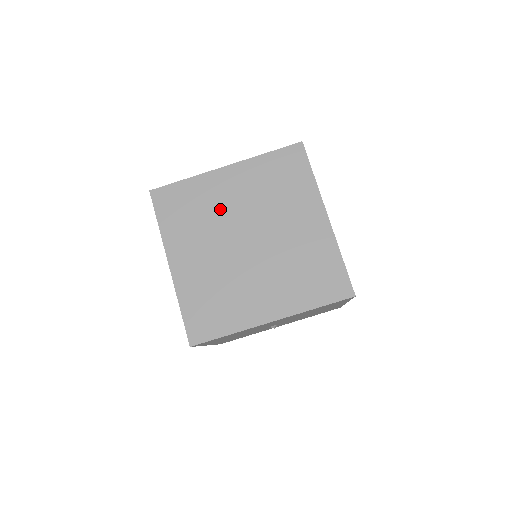
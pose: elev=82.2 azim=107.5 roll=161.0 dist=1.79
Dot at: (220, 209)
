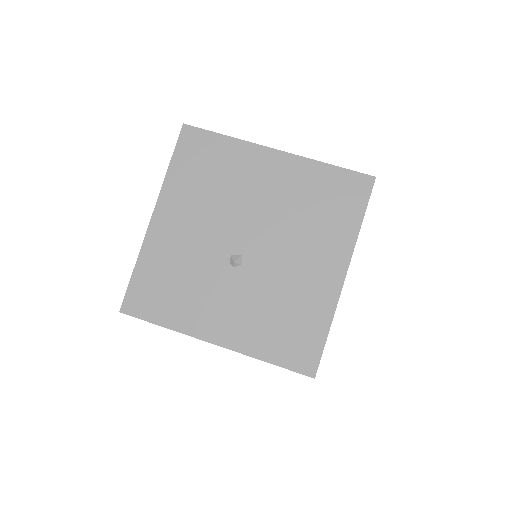
Dot at: occluded
